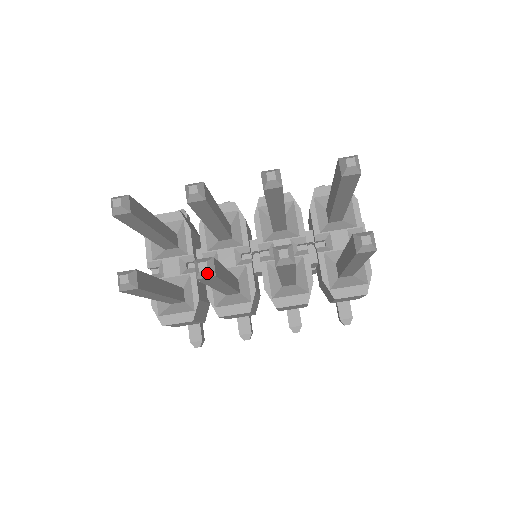
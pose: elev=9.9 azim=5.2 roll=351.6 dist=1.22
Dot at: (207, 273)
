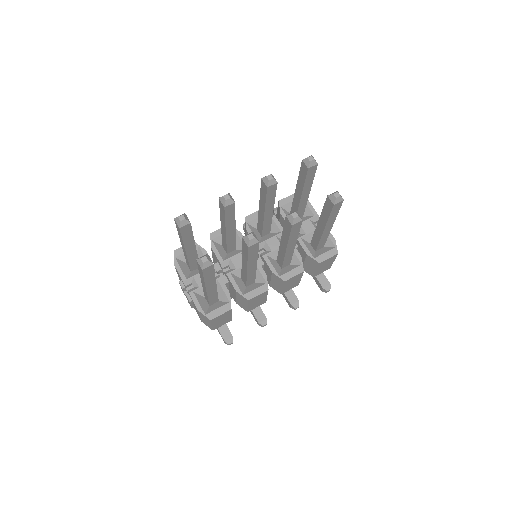
Dot at: (254, 240)
